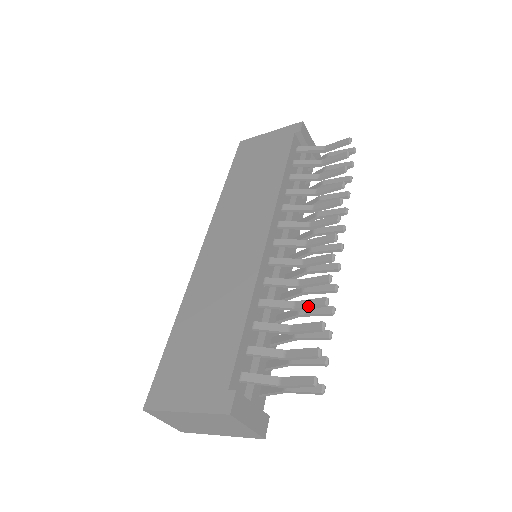
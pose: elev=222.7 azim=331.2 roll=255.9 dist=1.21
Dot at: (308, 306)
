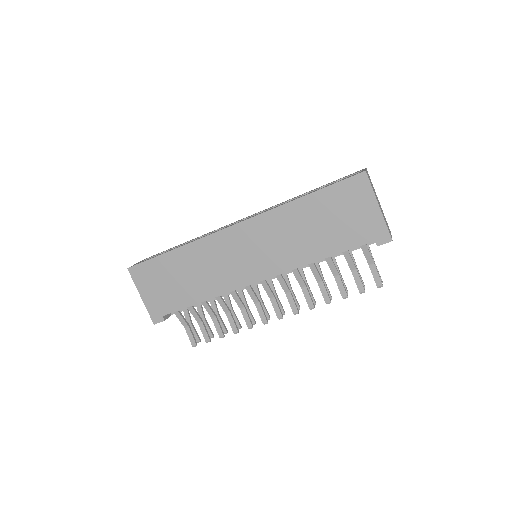
Dot at: (230, 323)
